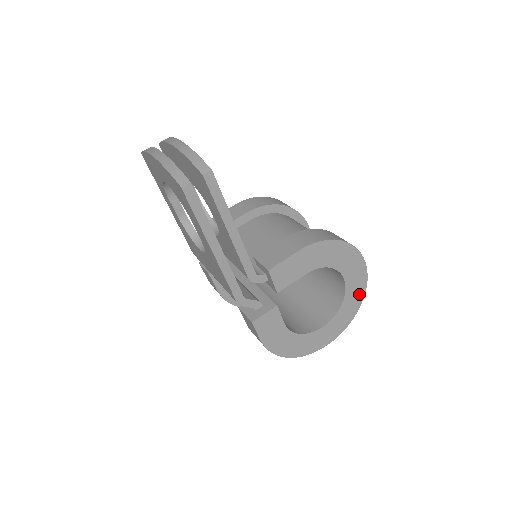
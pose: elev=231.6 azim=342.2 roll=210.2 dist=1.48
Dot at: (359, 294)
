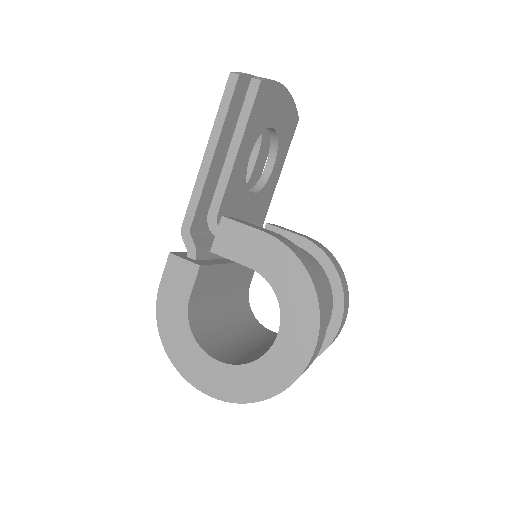
Dot at: (280, 378)
